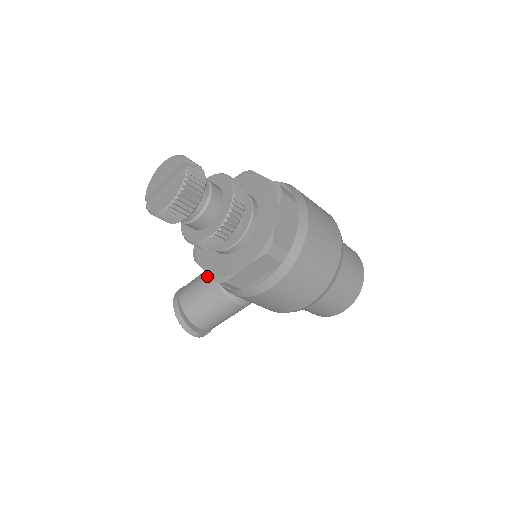
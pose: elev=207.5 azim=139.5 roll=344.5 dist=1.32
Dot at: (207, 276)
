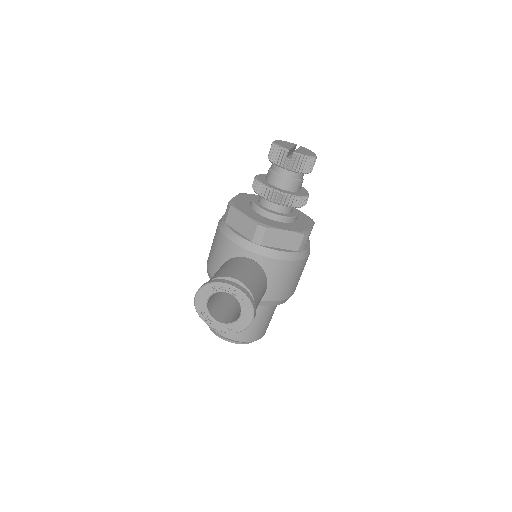
Dot at: (244, 261)
